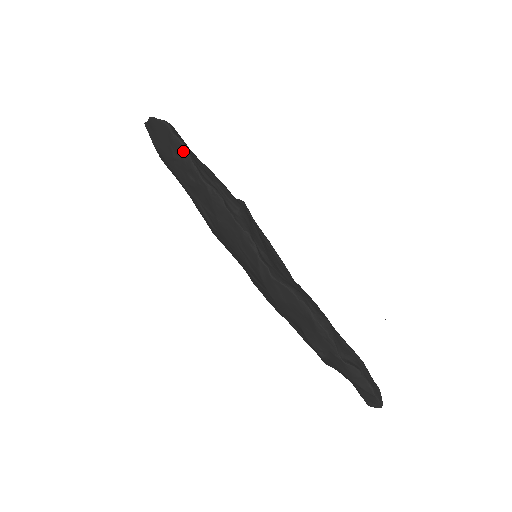
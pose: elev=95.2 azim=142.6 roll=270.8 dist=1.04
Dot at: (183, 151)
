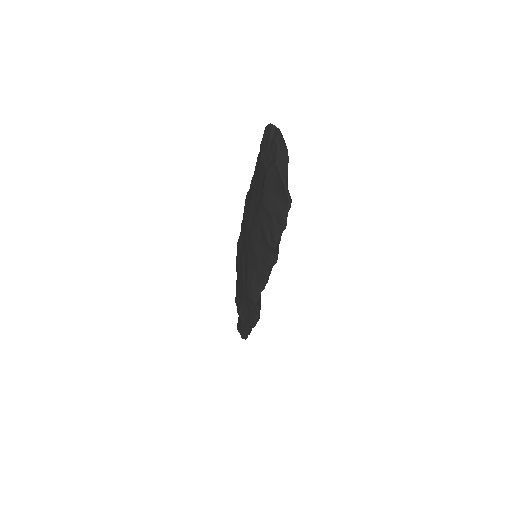
Dot at: (281, 228)
